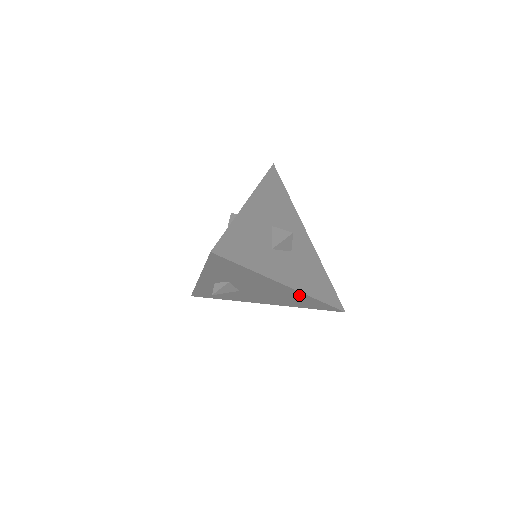
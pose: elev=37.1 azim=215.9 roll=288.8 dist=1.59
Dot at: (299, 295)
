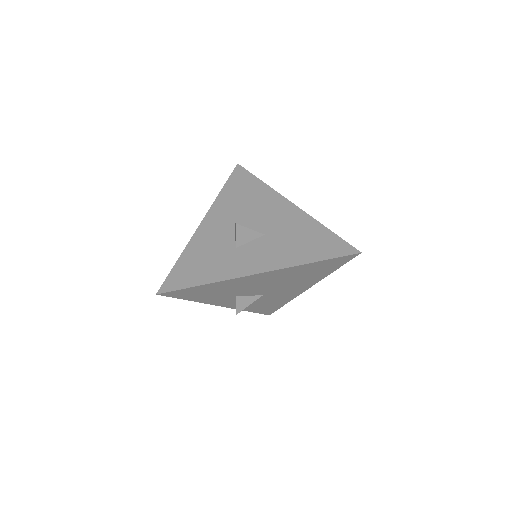
Dot at: (289, 271)
